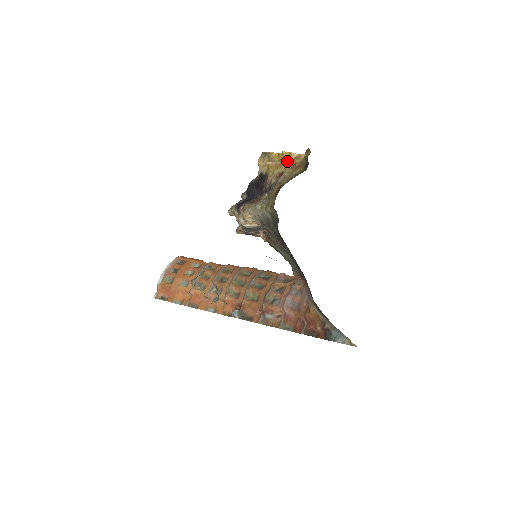
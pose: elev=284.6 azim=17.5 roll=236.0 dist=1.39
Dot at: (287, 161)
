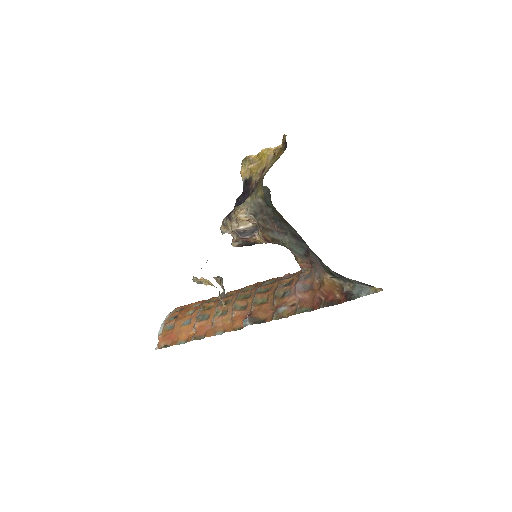
Dot at: (267, 157)
